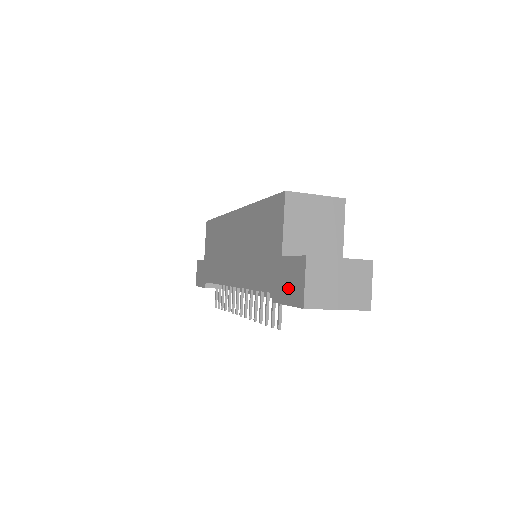
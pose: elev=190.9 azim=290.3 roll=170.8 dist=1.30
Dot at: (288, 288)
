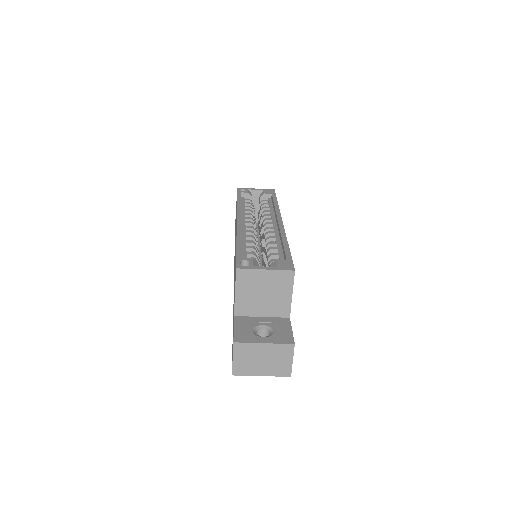
Dot at: occluded
